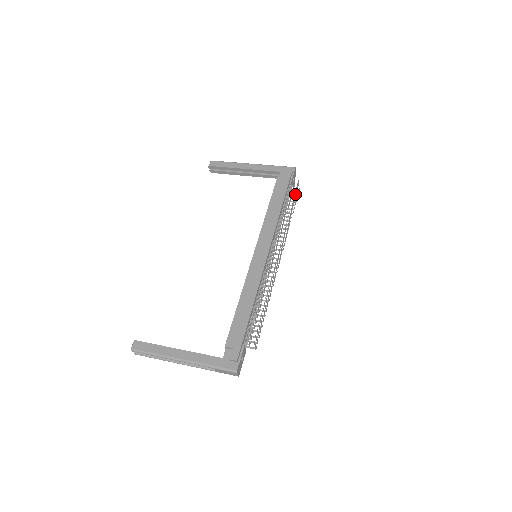
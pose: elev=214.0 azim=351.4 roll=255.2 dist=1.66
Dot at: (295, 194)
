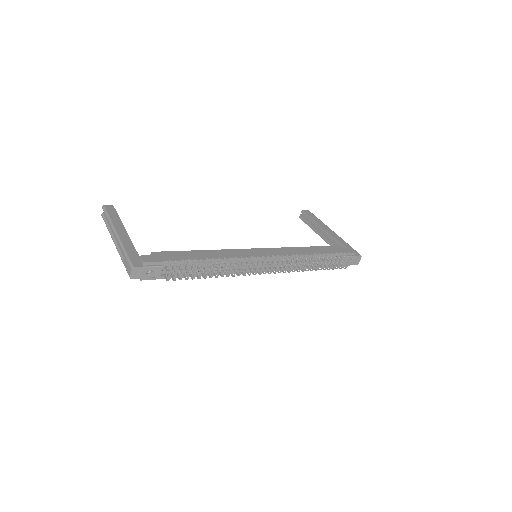
Dot at: (337, 258)
